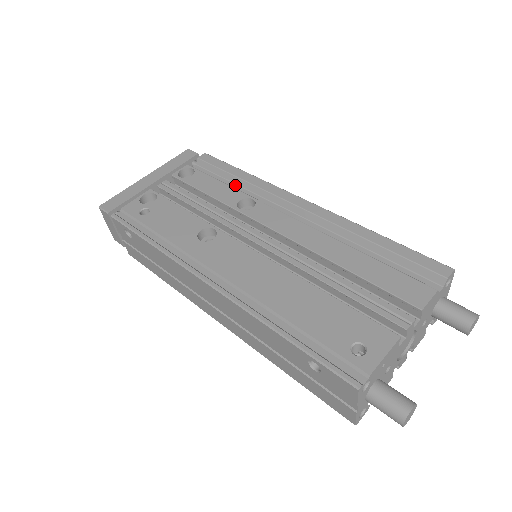
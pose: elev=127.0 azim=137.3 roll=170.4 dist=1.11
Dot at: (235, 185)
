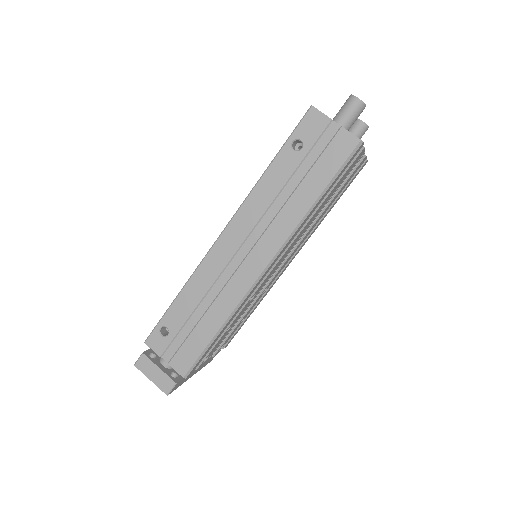
Dot at: occluded
